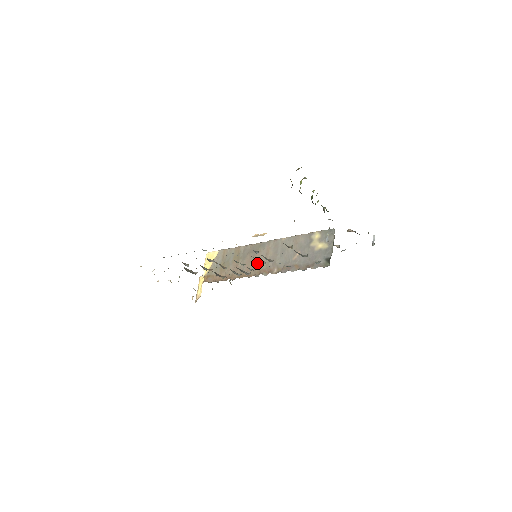
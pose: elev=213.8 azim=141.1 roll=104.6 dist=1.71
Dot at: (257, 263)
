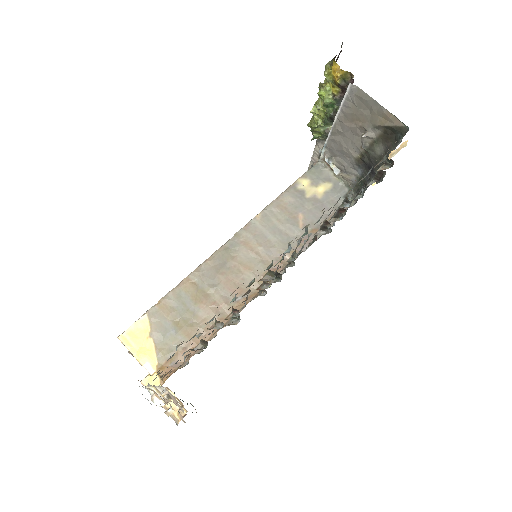
Dot at: (247, 272)
